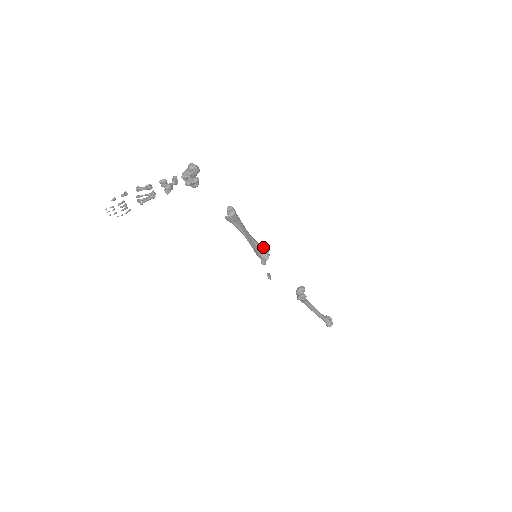
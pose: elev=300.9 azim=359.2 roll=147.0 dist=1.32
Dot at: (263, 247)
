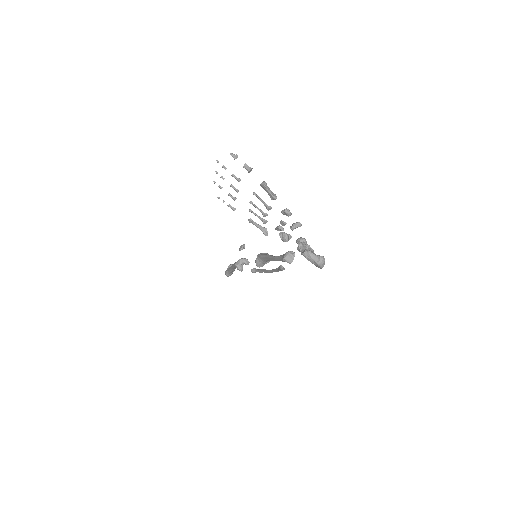
Dot at: occluded
